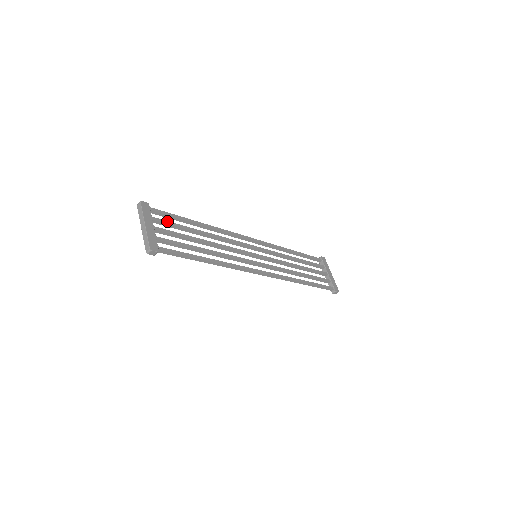
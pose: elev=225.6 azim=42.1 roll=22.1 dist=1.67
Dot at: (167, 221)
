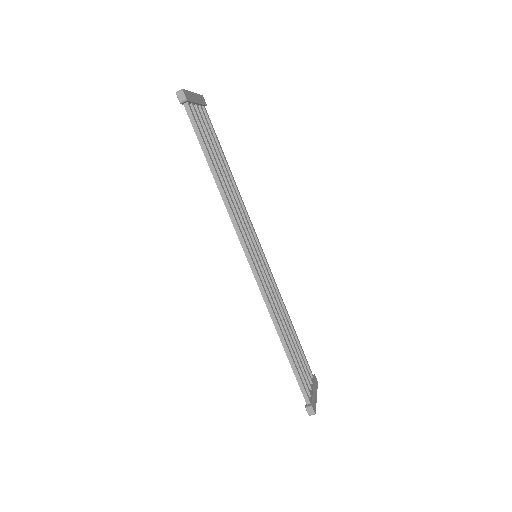
Dot at: occluded
